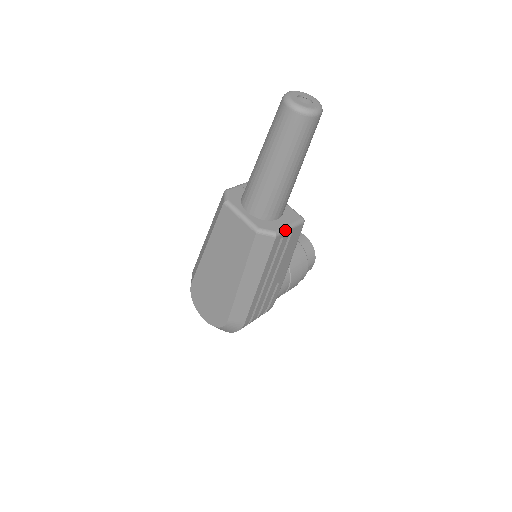
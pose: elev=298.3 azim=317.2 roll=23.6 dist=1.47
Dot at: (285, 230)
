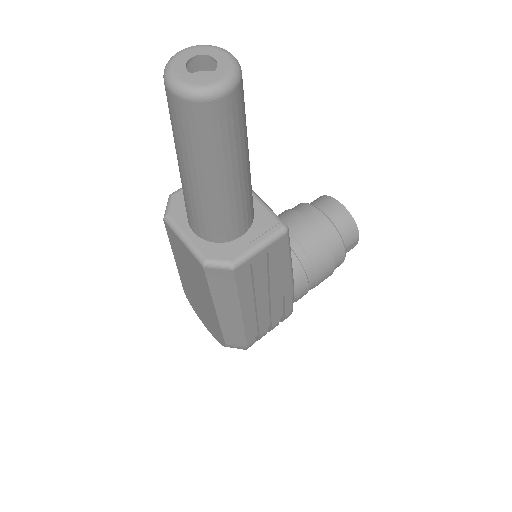
Dot at: (250, 255)
